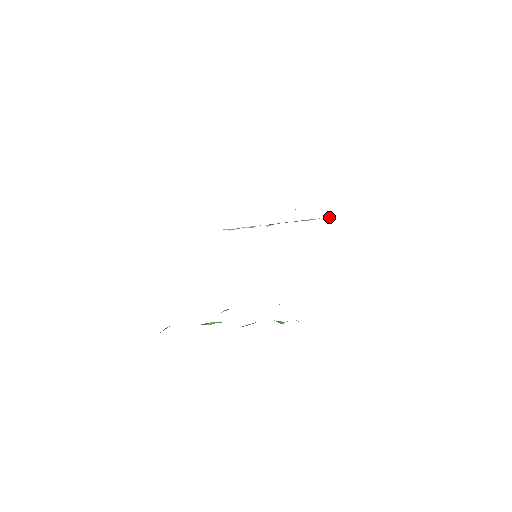
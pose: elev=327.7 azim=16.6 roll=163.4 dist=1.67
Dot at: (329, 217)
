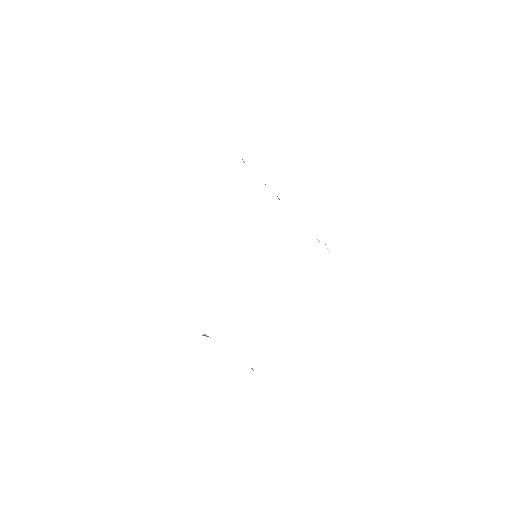
Dot at: occluded
